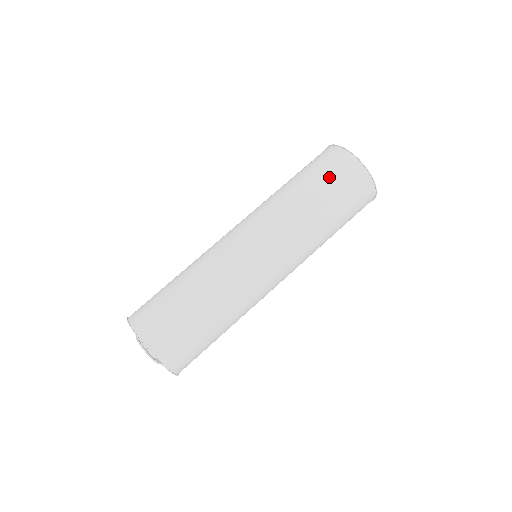
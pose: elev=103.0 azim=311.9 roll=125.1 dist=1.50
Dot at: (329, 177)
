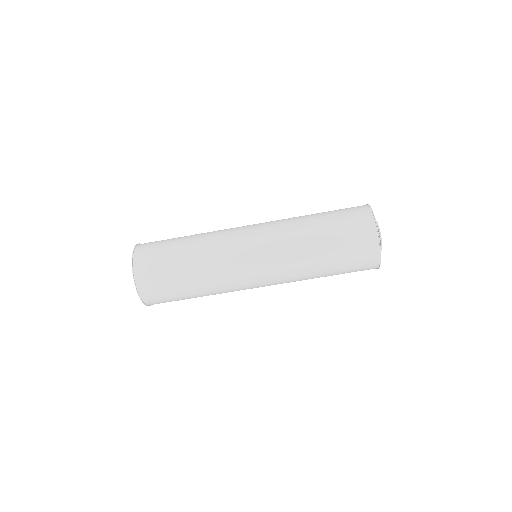
Dot at: (344, 229)
